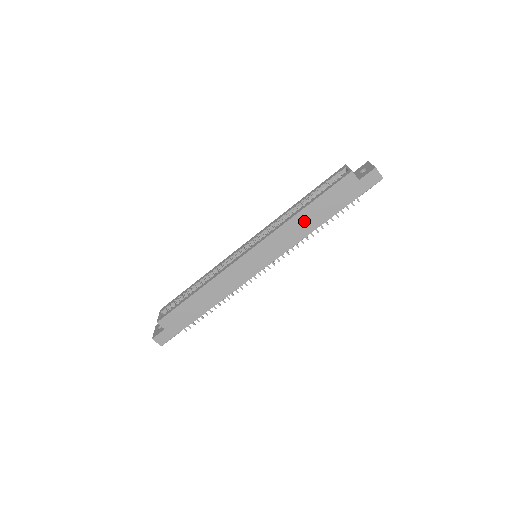
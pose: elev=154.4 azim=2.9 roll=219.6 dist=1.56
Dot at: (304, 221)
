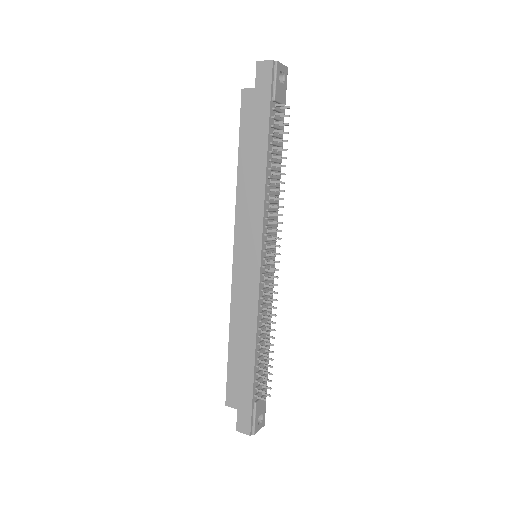
Dot at: (249, 176)
